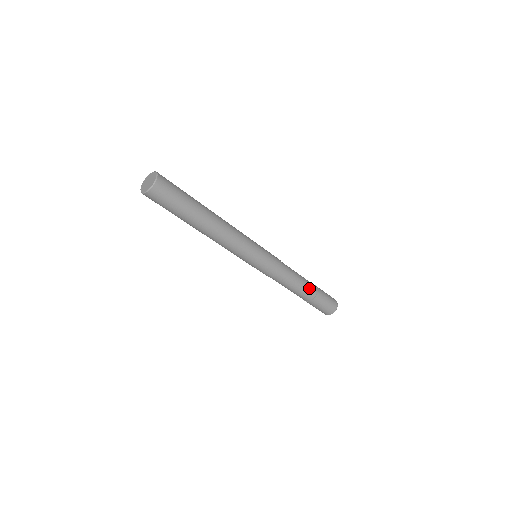
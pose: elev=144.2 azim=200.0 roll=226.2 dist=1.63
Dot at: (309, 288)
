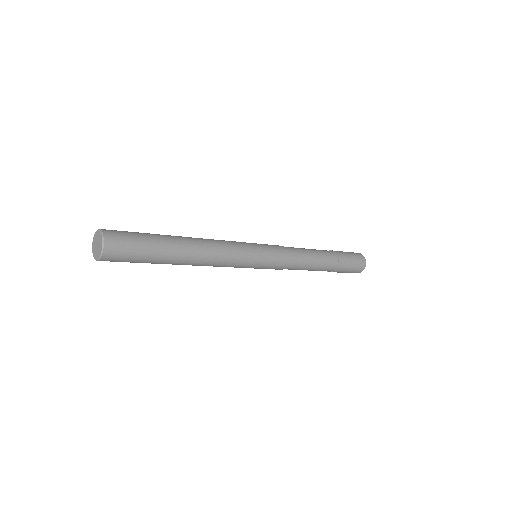
Dot at: (324, 269)
